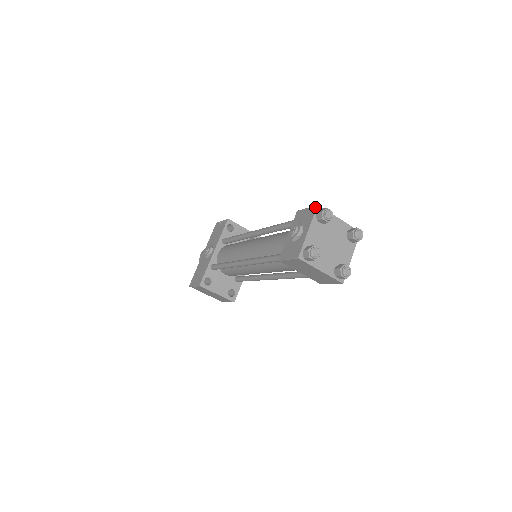
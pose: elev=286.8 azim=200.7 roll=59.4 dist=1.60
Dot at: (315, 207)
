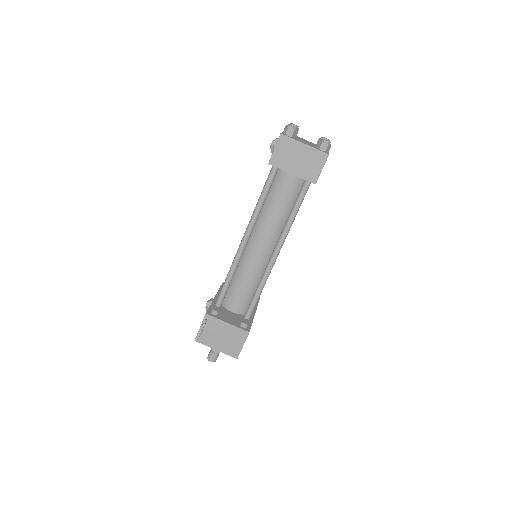
Dot at: occluded
